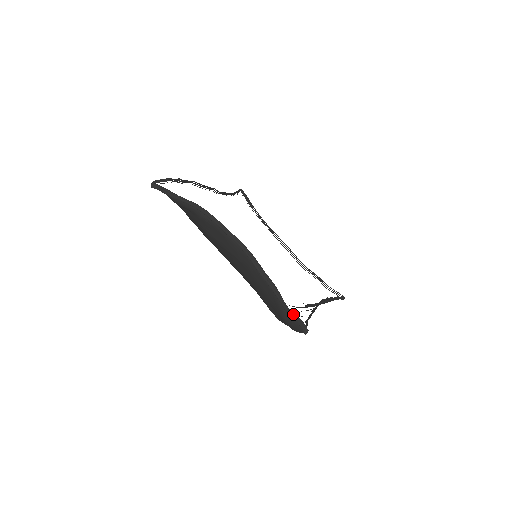
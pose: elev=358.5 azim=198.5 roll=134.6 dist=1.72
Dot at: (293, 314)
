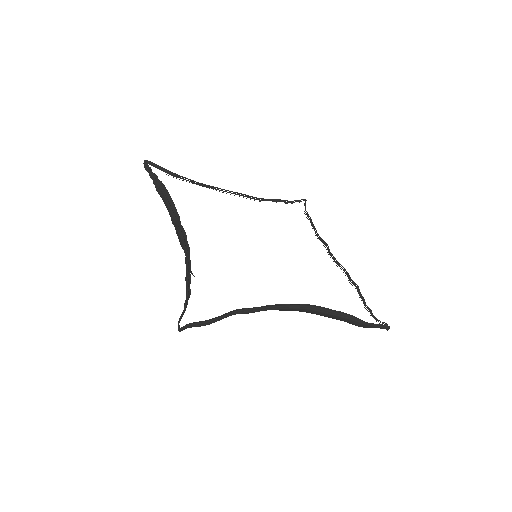
Dot at: (374, 325)
